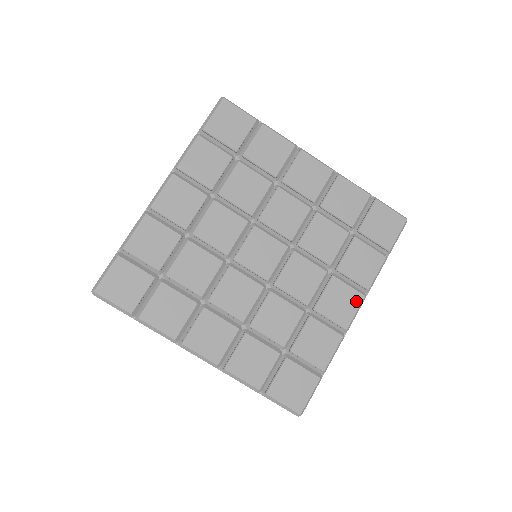
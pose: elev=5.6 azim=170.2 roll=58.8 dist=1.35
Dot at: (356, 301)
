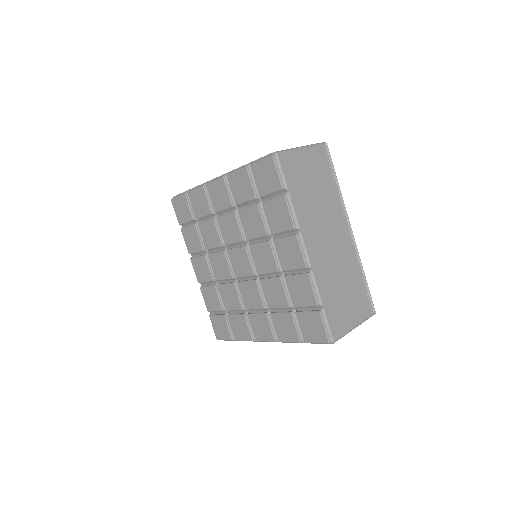
Dot at: (269, 337)
